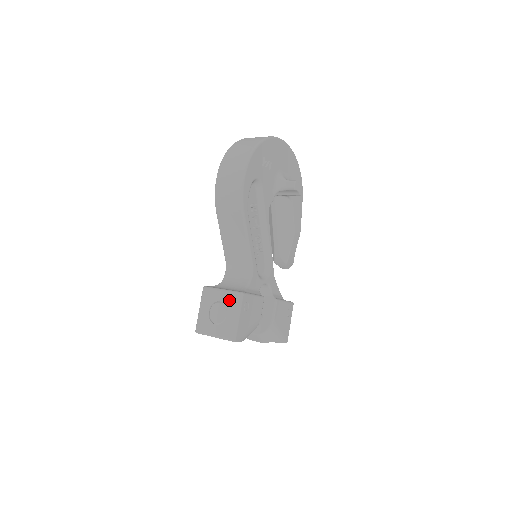
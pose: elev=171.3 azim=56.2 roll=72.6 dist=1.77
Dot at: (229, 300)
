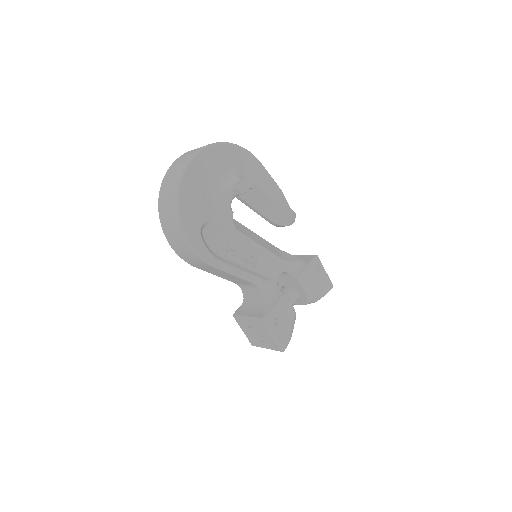
Dot at: (258, 325)
